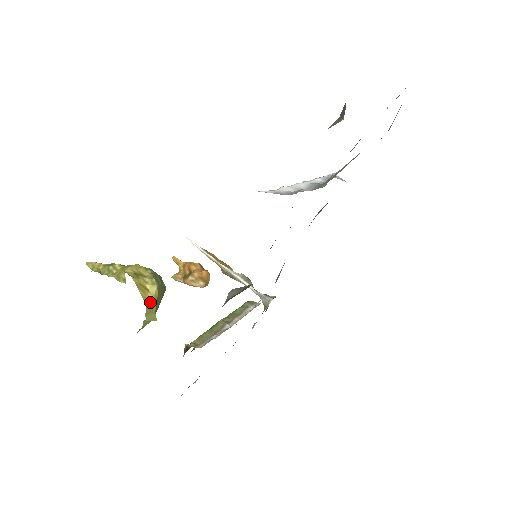
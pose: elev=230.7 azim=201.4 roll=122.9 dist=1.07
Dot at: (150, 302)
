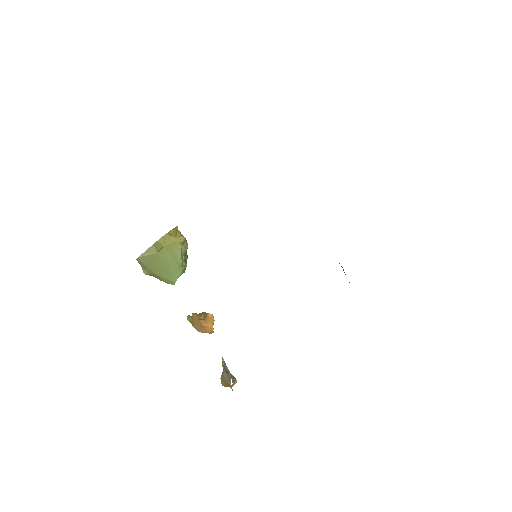
Dot at: (169, 237)
